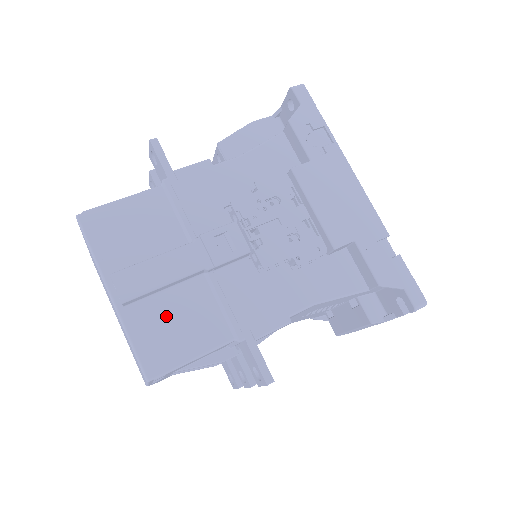
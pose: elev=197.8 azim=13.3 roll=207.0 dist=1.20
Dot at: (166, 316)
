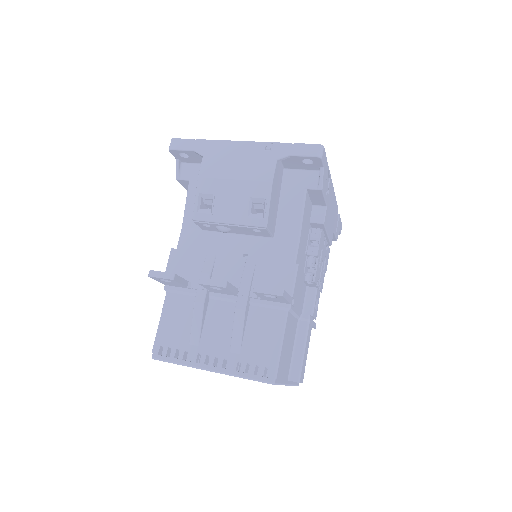
Dot at: occluded
